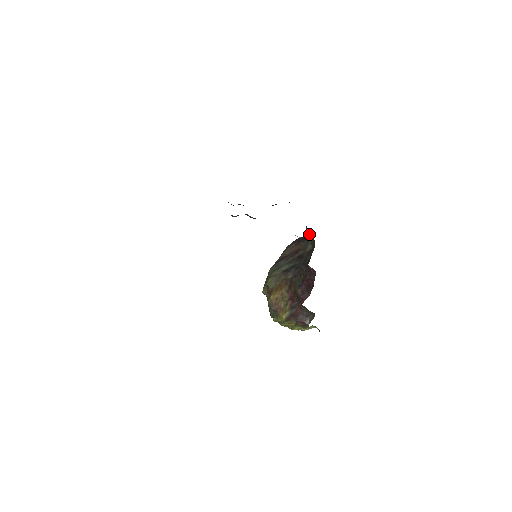
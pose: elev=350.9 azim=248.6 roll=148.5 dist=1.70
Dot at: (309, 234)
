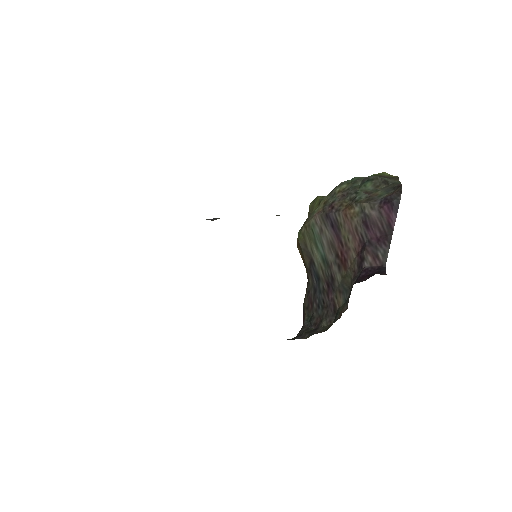
Dot at: (349, 295)
